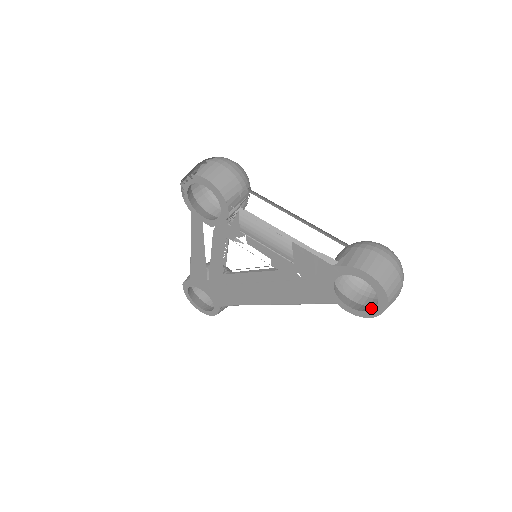
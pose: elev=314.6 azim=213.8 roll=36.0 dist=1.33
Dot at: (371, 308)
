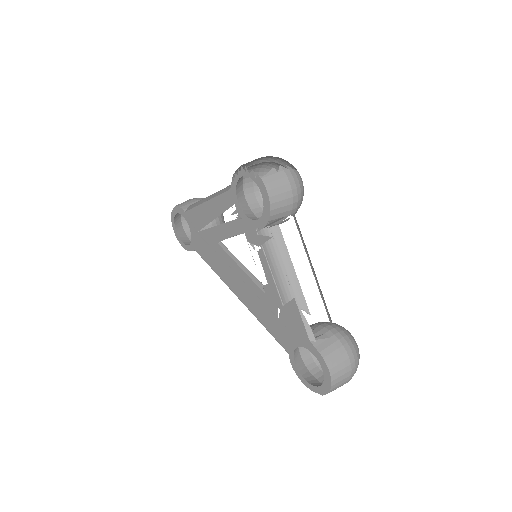
Dot at: (310, 377)
